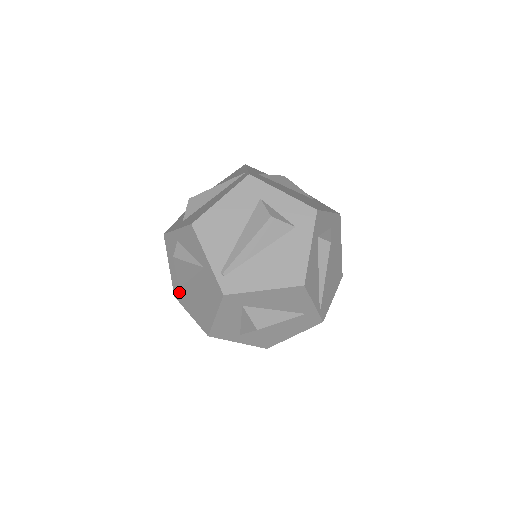
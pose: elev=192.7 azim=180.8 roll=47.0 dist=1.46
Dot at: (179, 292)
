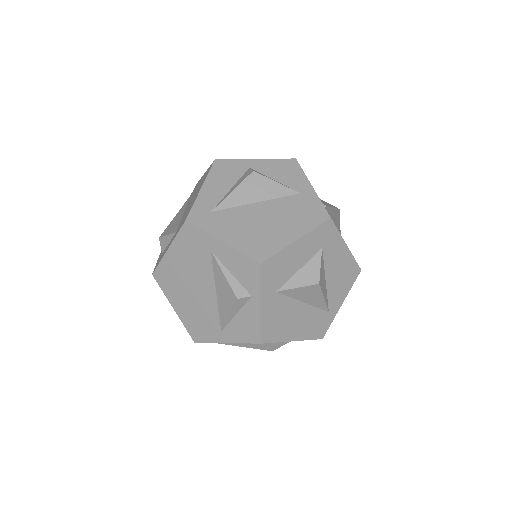
Dot at: (208, 215)
